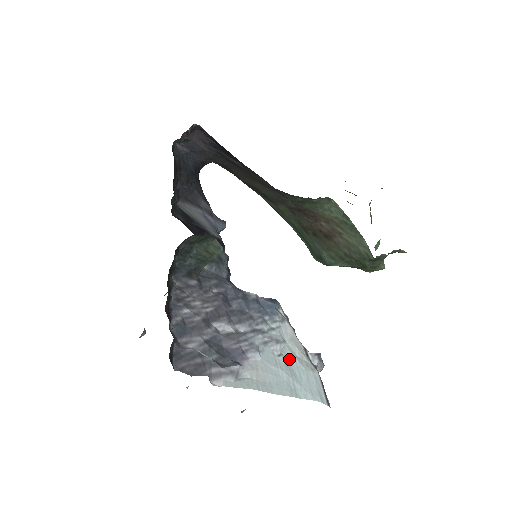
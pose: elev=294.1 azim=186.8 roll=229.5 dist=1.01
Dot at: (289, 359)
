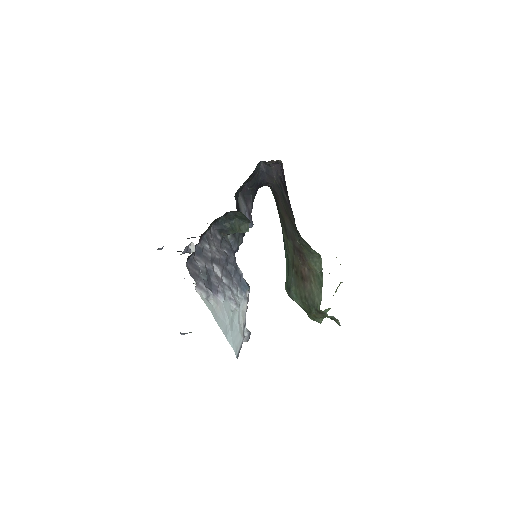
Dot at: (235, 318)
